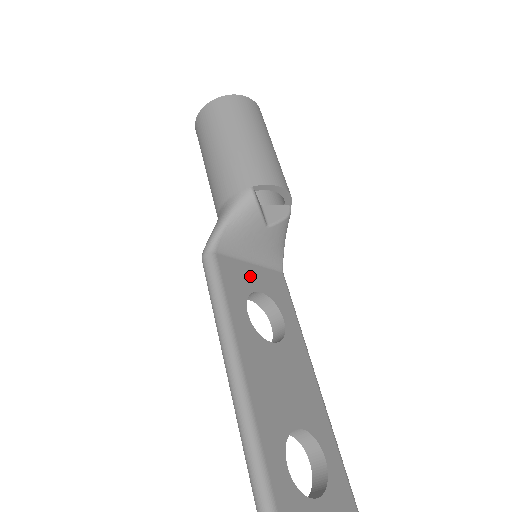
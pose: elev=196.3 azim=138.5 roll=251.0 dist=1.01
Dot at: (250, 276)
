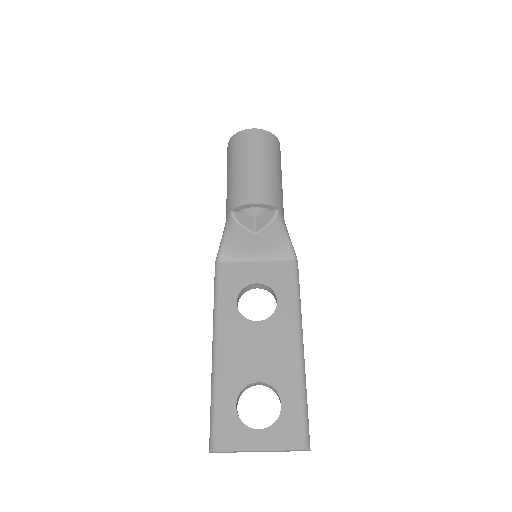
Dot at: (250, 272)
